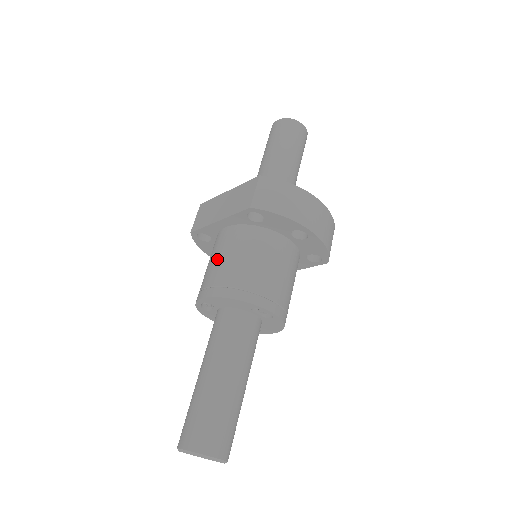
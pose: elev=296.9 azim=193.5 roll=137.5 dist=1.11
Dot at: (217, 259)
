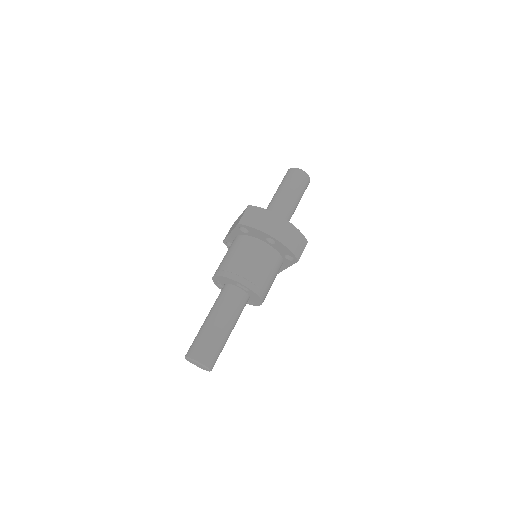
Dot at: (225, 255)
